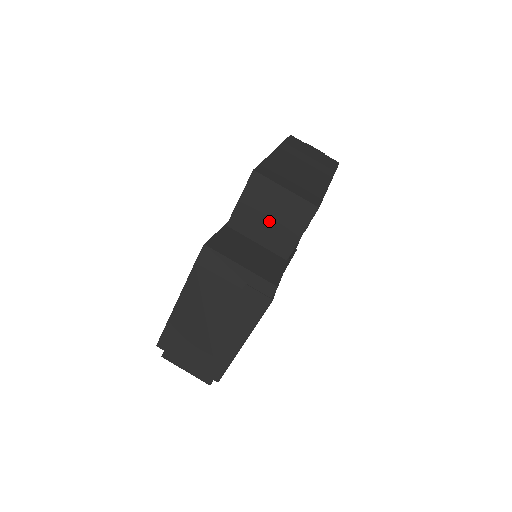
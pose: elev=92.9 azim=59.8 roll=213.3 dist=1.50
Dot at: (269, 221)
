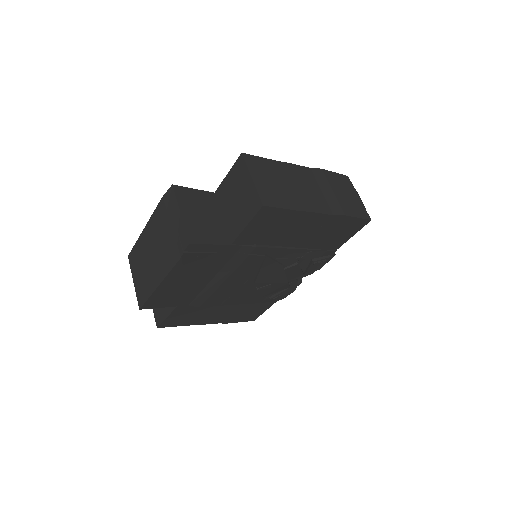
Dot at: (235, 202)
